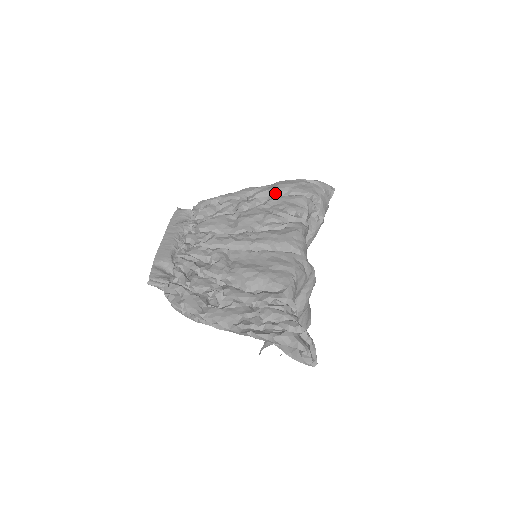
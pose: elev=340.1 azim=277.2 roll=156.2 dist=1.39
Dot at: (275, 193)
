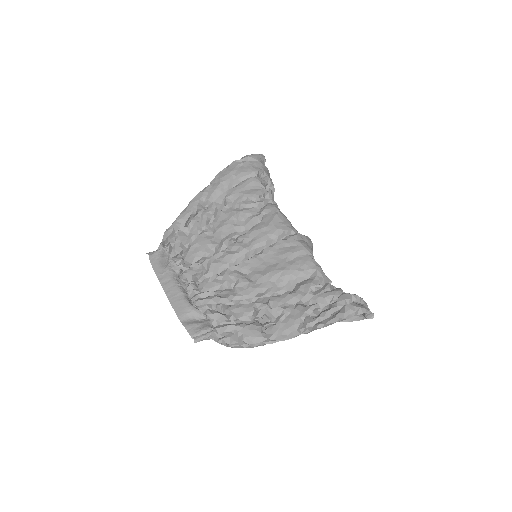
Dot at: (224, 188)
